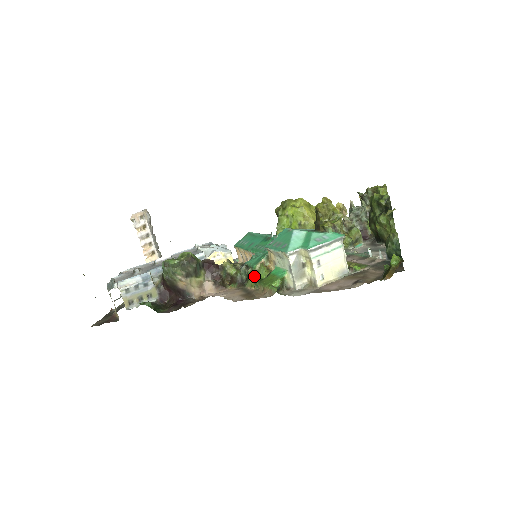
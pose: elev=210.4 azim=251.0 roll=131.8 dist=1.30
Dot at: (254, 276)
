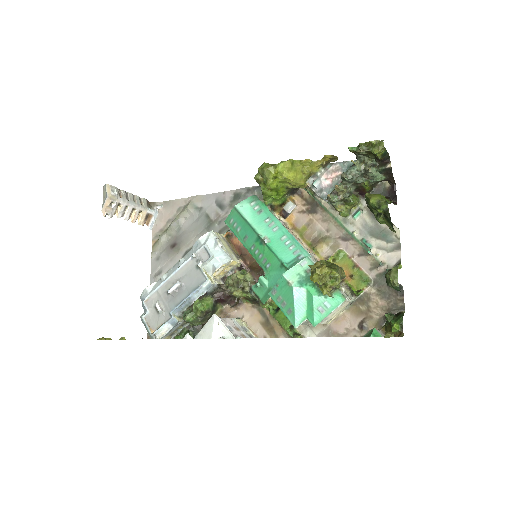
Dot at: (266, 304)
